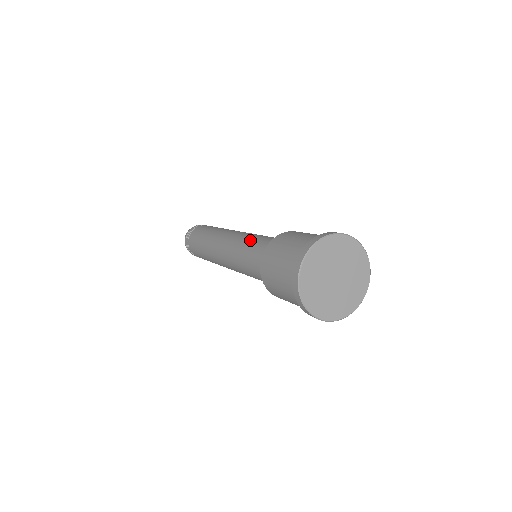
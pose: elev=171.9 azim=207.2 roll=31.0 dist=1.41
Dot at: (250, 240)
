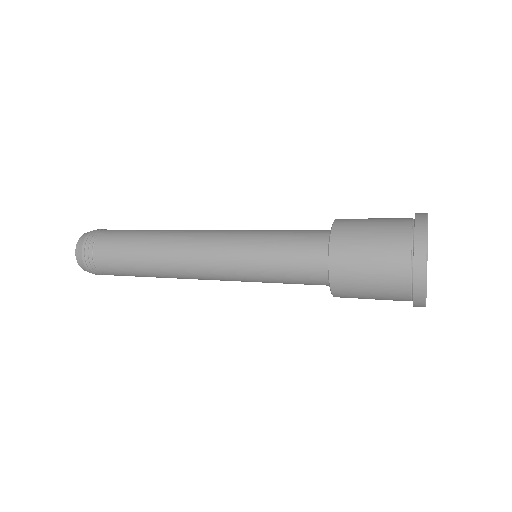
Dot at: (269, 230)
